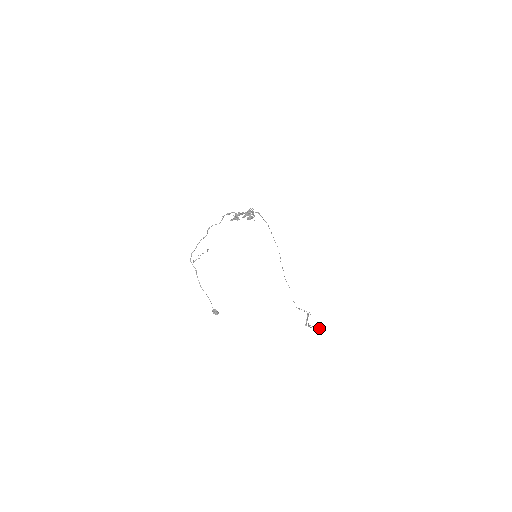
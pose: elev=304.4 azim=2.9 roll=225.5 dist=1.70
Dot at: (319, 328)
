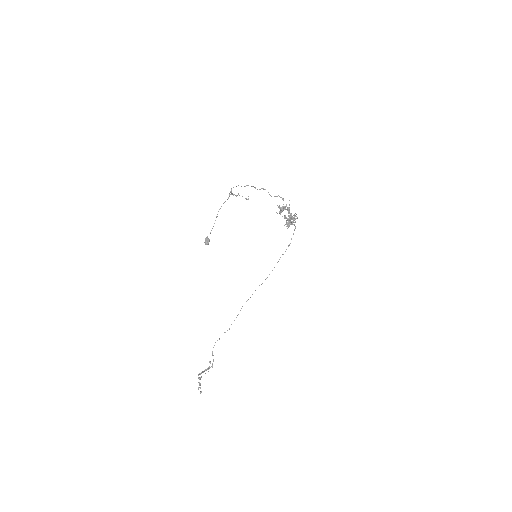
Dot at: occluded
